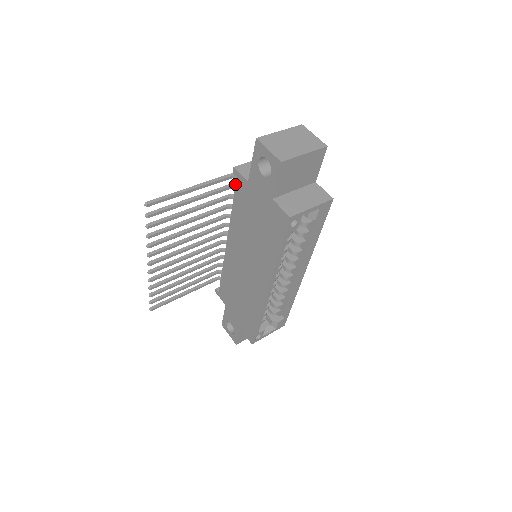
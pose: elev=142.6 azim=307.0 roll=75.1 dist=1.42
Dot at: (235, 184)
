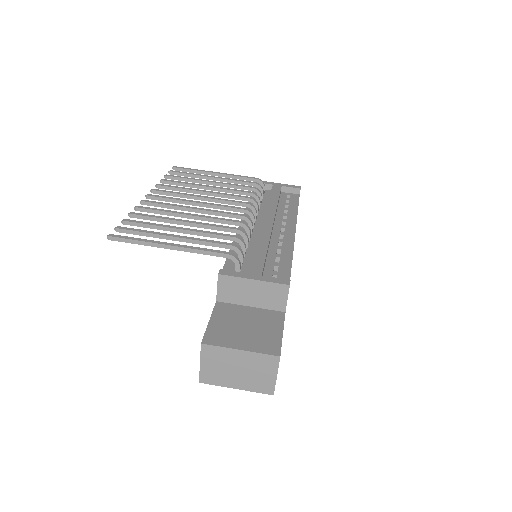
Dot at: (239, 250)
